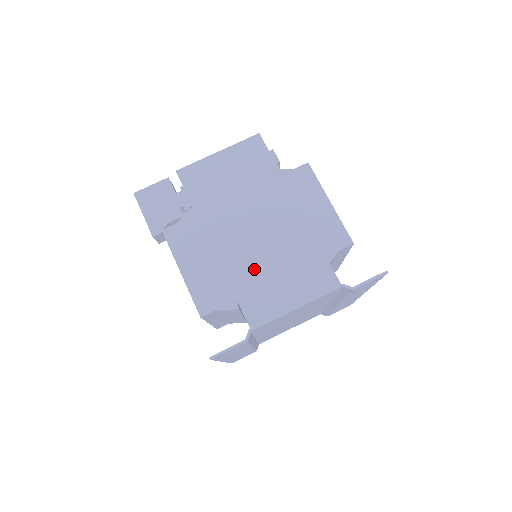
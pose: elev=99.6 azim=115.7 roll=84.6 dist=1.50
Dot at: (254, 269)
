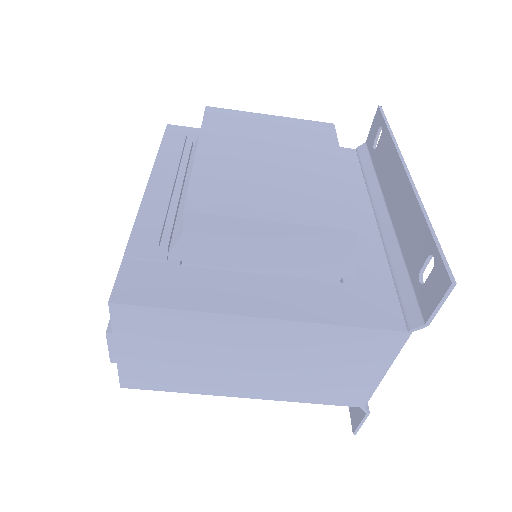
Dot at: (304, 383)
